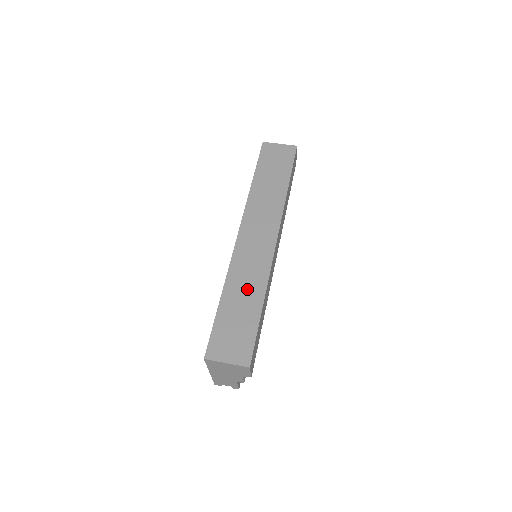
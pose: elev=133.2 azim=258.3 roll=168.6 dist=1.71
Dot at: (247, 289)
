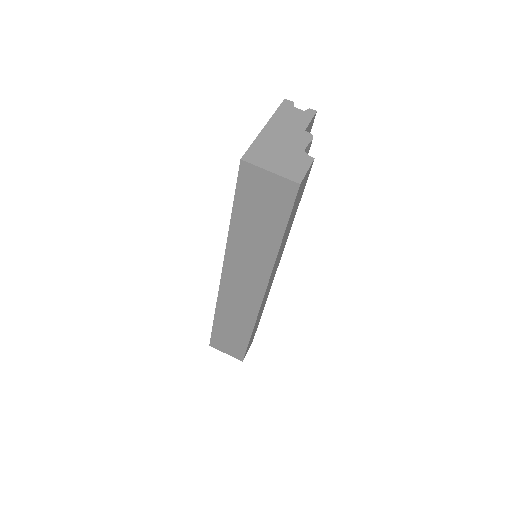
Dot at: (236, 323)
